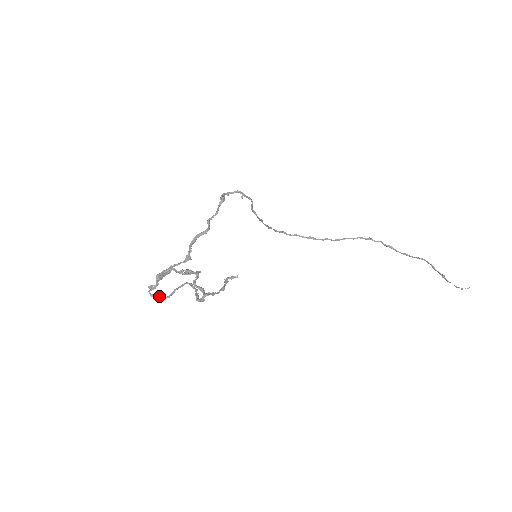
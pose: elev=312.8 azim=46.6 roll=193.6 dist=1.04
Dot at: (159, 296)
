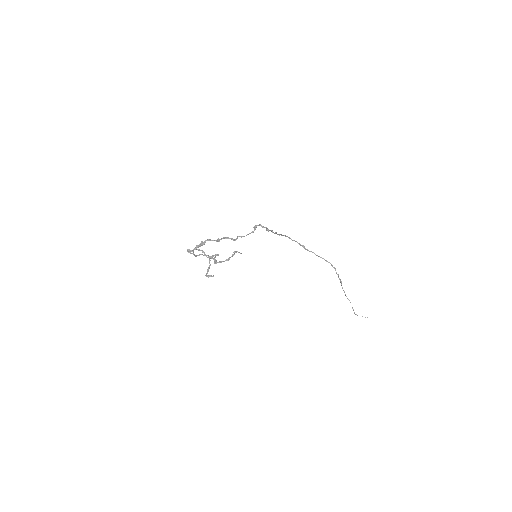
Dot at: (191, 253)
